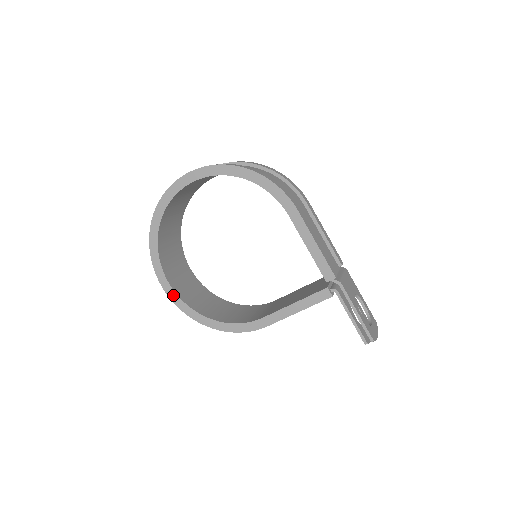
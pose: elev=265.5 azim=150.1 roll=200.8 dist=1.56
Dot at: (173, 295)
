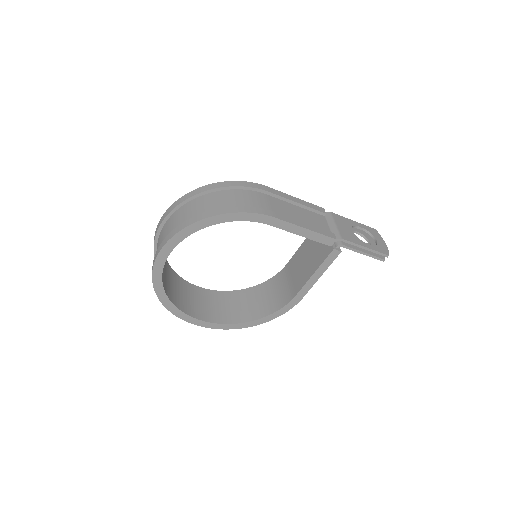
Dot at: (215, 326)
